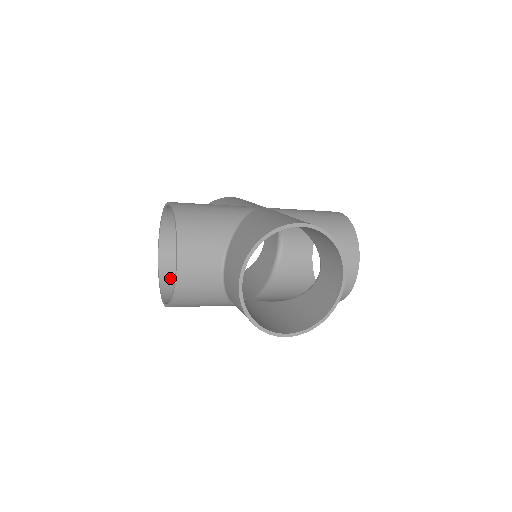
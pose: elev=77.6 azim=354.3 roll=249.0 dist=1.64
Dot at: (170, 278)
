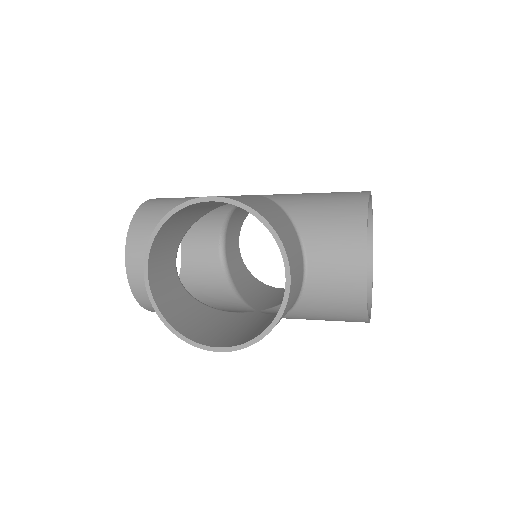
Dot at: (187, 284)
